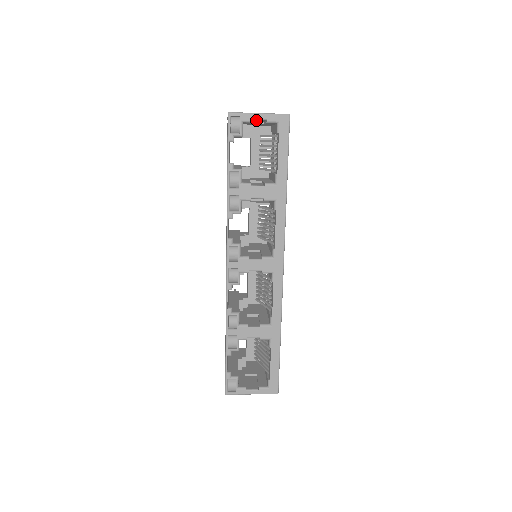
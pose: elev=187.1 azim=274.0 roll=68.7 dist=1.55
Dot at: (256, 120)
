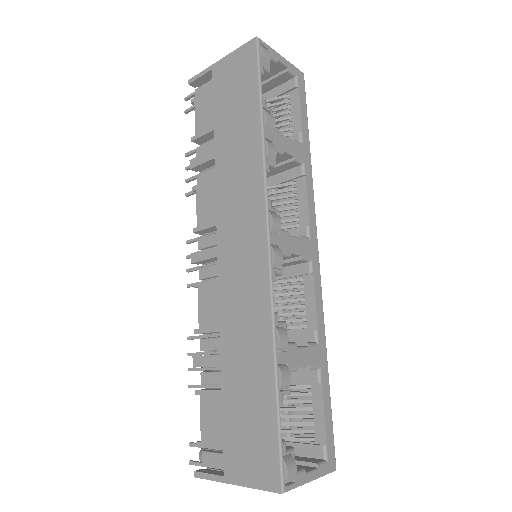
Dot at: (272, 66)
